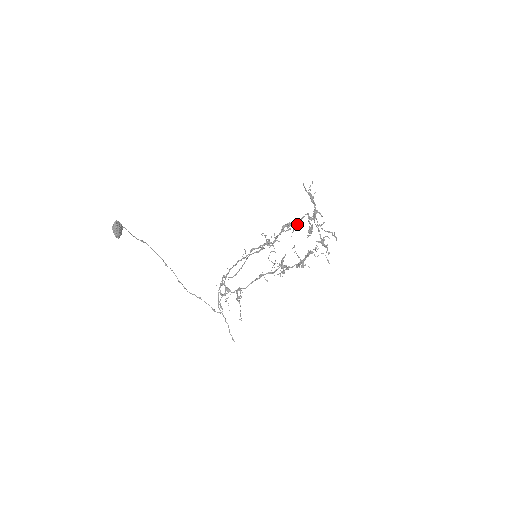
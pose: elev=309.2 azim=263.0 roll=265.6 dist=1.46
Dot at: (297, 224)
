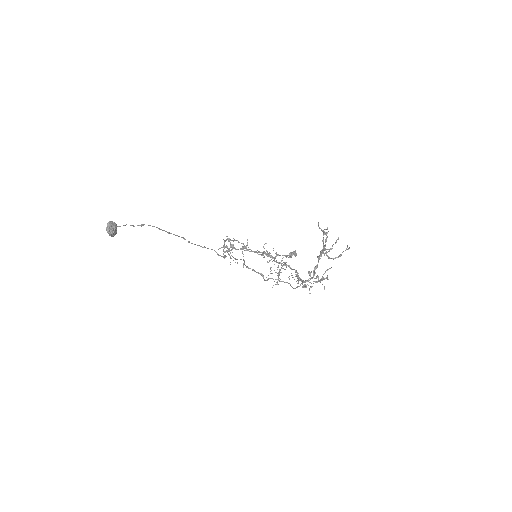
Dot at: (290, 284)
